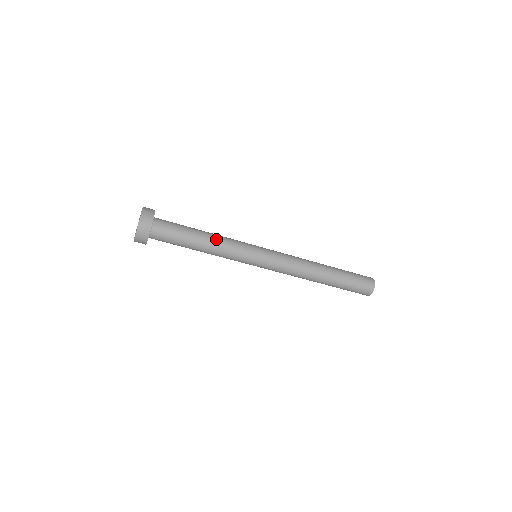
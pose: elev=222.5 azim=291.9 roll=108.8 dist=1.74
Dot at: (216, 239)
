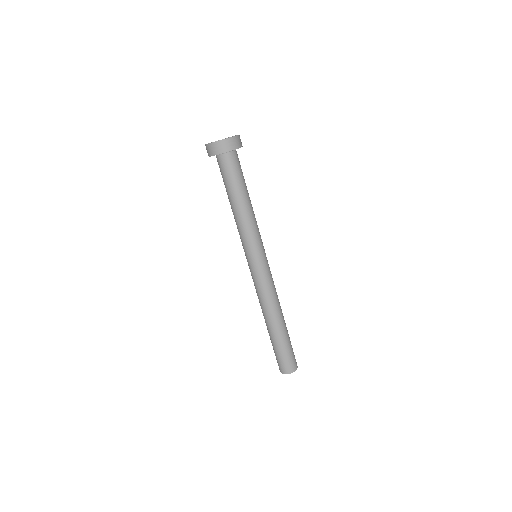
Dot at: (253, 211)
